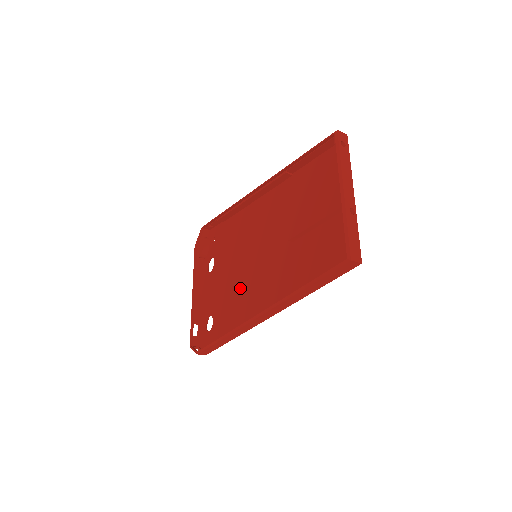
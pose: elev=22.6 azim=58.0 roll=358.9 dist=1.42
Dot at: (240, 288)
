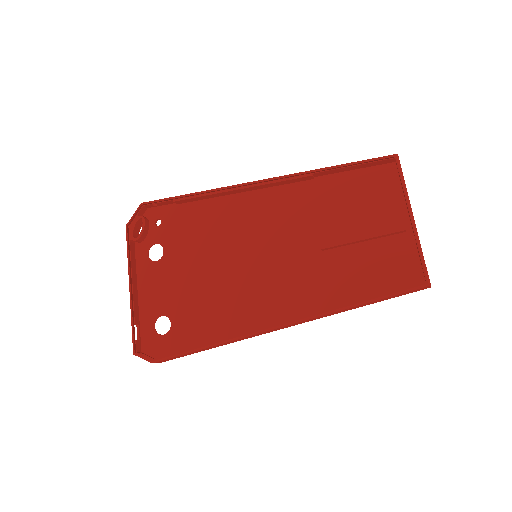
Dot at: (227, 289)
